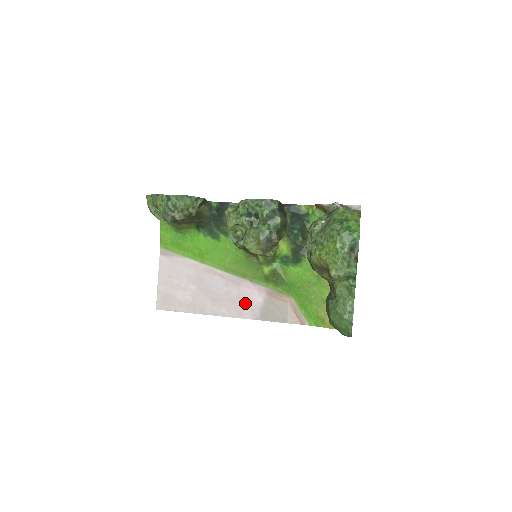
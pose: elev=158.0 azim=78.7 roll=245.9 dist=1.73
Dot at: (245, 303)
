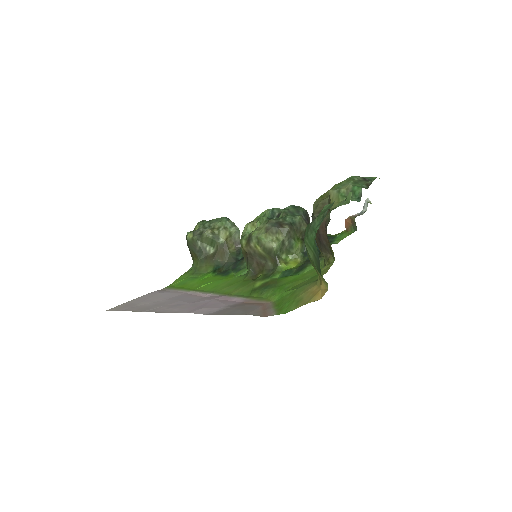
Dot at: (208, 305)
